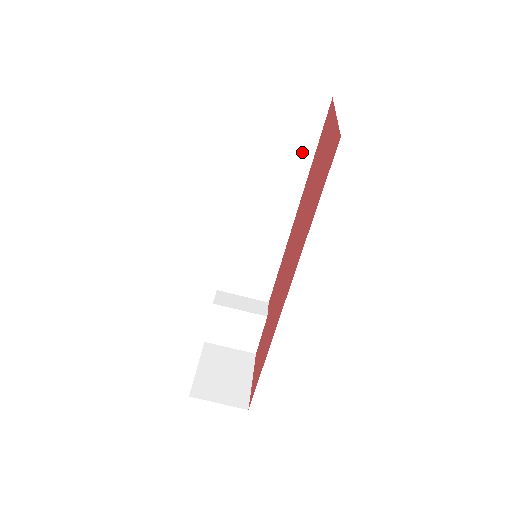
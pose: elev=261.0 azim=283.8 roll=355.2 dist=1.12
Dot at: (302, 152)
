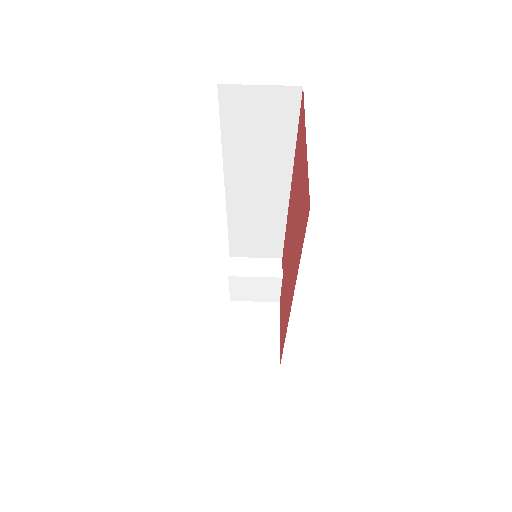
Dot at: (282, 141)
